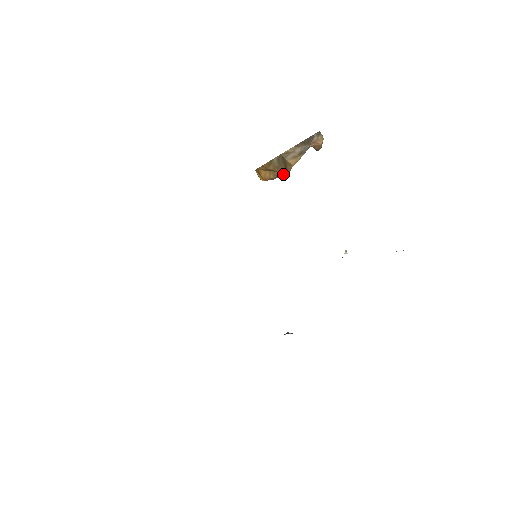
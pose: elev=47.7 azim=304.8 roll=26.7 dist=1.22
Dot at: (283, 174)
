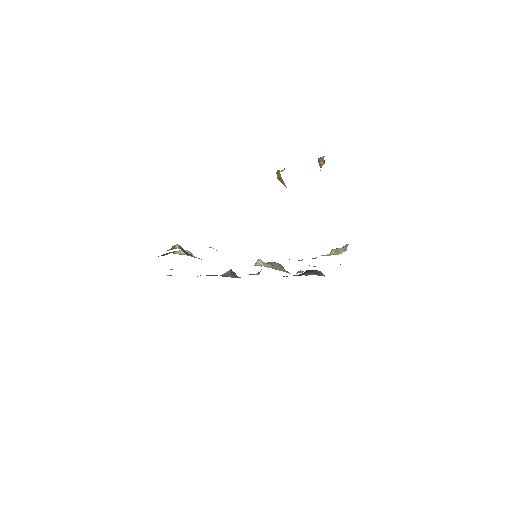
Dot at: occluded
